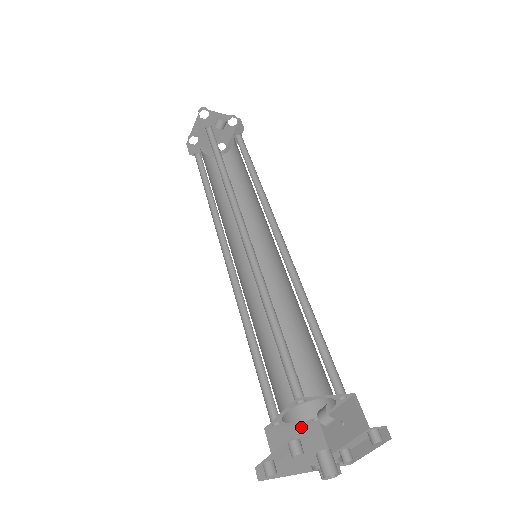
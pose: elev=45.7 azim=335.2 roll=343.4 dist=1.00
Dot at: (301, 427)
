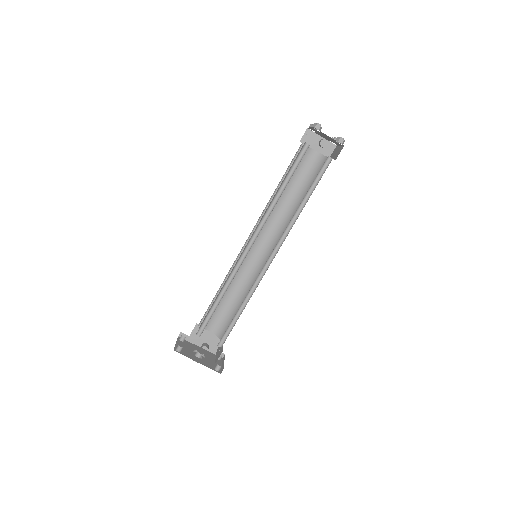
Dot at: (214, 333)
